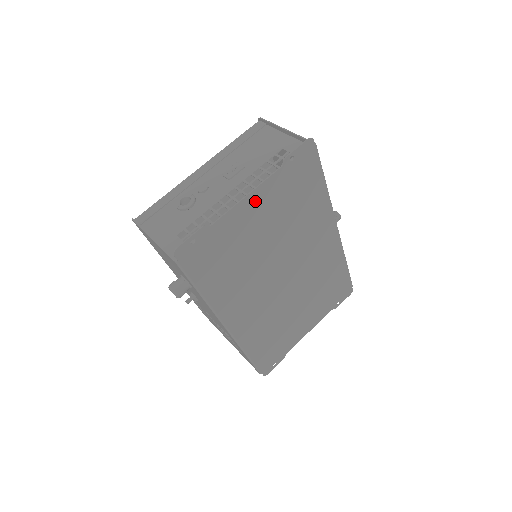
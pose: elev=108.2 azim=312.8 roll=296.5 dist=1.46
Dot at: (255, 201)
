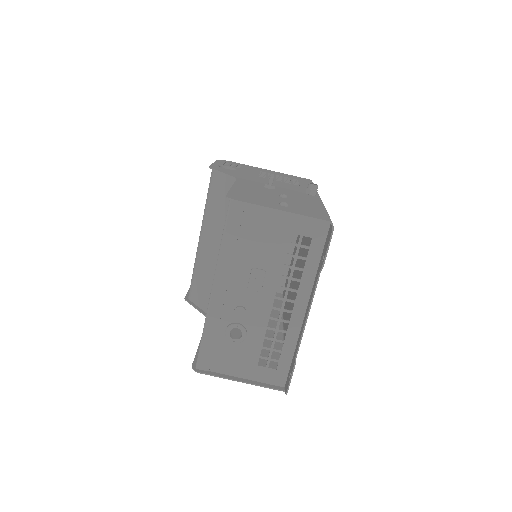
Dot at: (308, 306)
